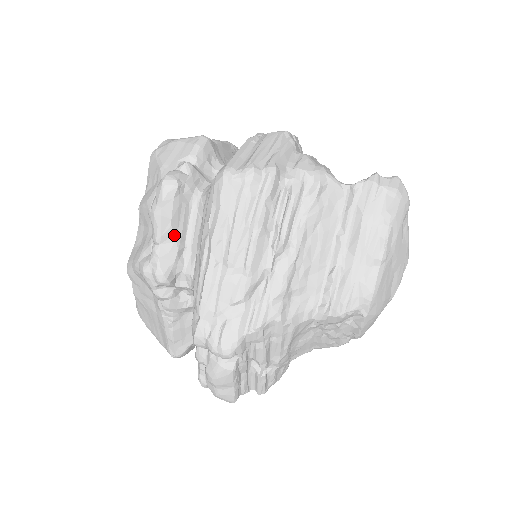
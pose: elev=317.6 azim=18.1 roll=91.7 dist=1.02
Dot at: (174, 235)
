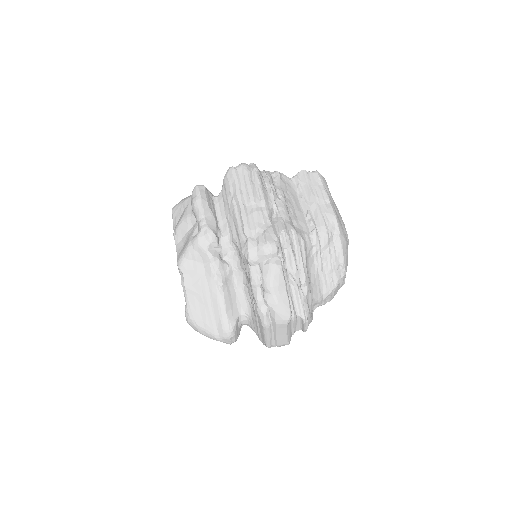
Dot at: (211, 212)
